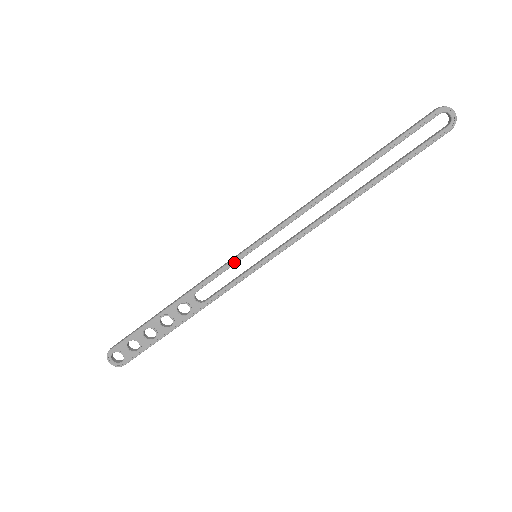
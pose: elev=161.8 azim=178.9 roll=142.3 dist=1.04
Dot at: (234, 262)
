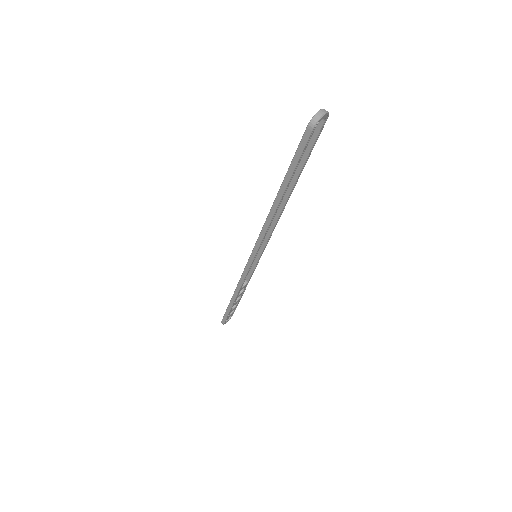
Dot at: (249, 270)
